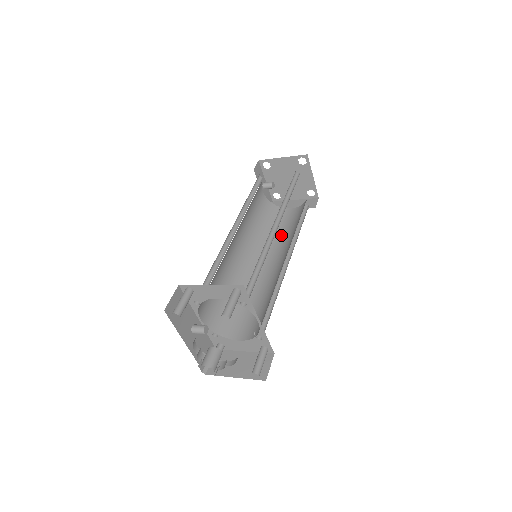
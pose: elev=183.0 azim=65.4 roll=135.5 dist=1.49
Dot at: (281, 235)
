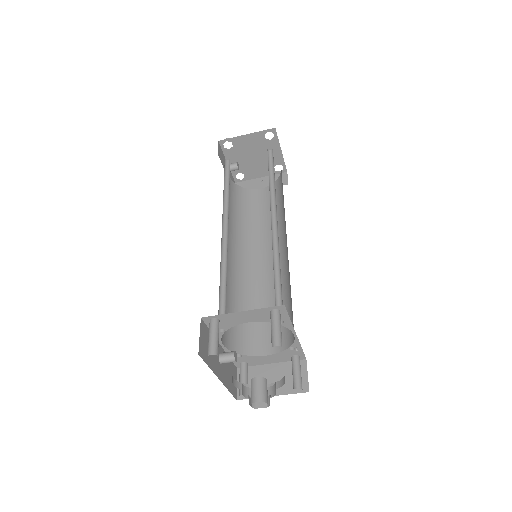
Dot at: (263, 222)
